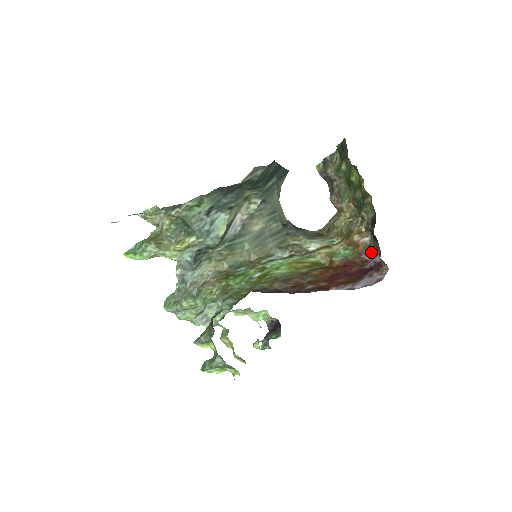
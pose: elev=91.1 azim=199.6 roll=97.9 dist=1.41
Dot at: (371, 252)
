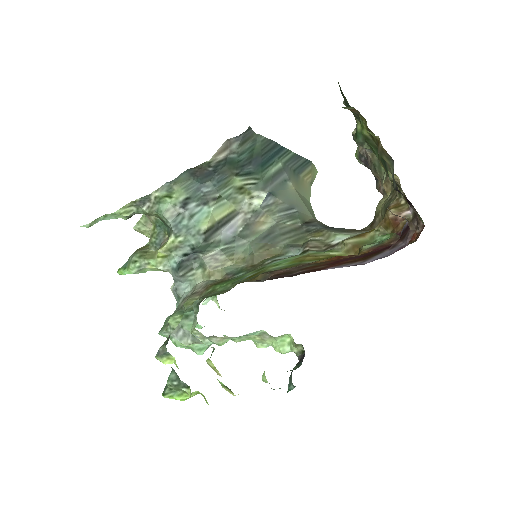
Dot at: occluded
